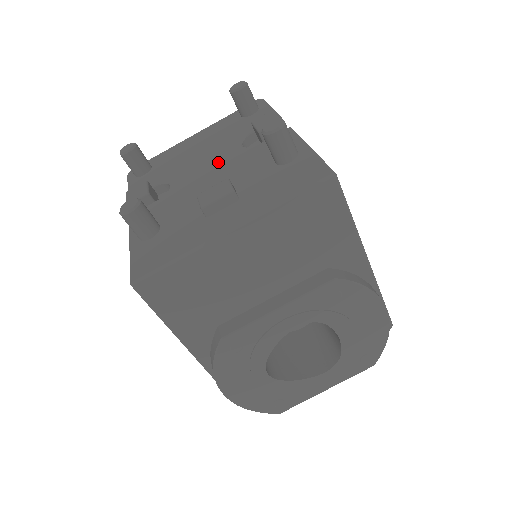
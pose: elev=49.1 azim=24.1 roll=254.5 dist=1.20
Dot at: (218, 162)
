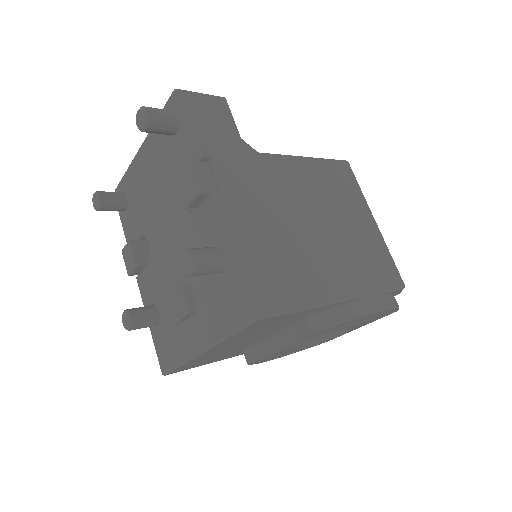
Dot at: (171, 227)
